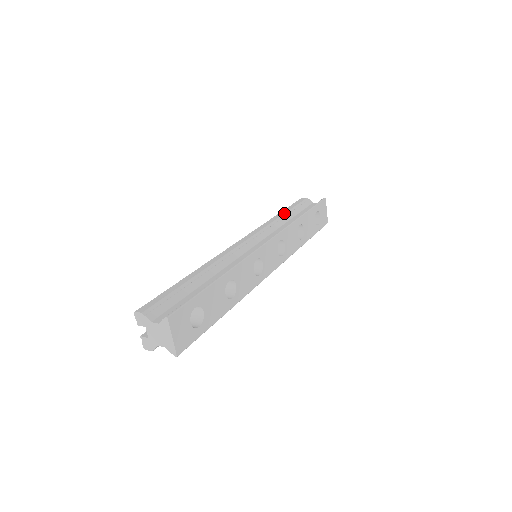
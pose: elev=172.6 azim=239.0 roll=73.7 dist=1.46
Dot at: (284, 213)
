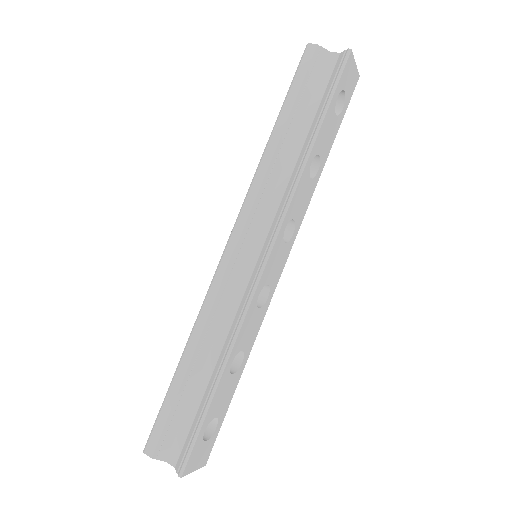
Dot at: (282, 131)
